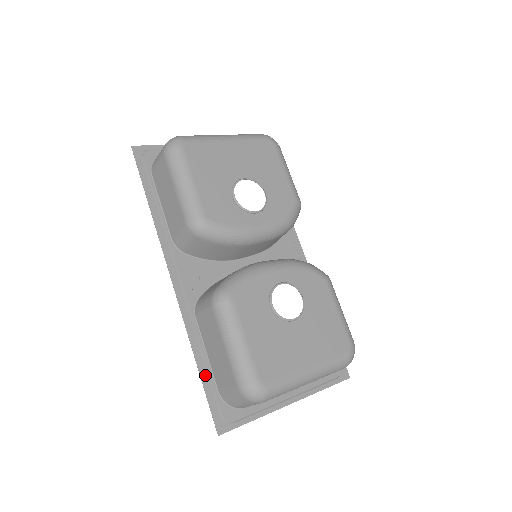
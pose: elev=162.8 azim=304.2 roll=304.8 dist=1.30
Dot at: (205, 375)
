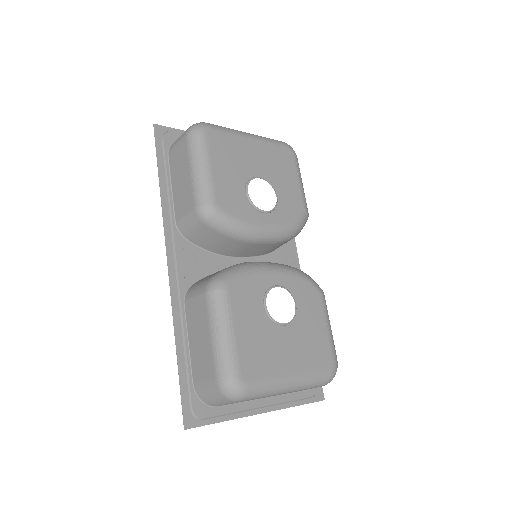
Dot at: (183, 364)
